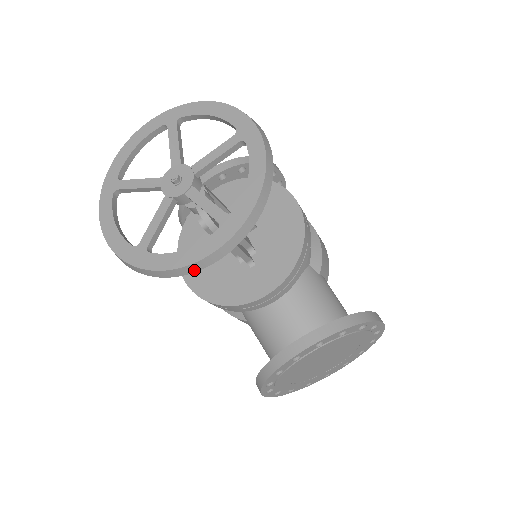
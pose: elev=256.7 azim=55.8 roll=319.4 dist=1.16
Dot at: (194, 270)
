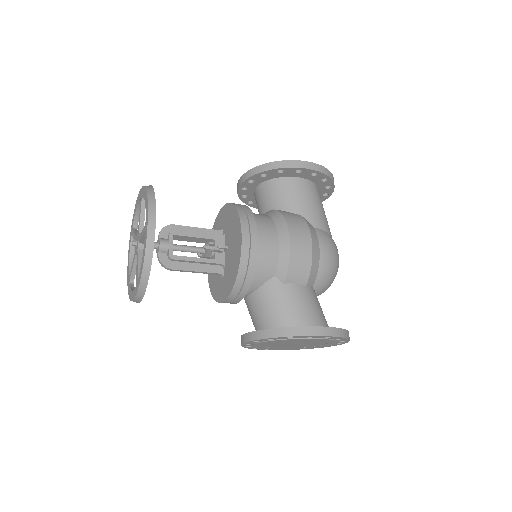
Dot at: (136, 302)
